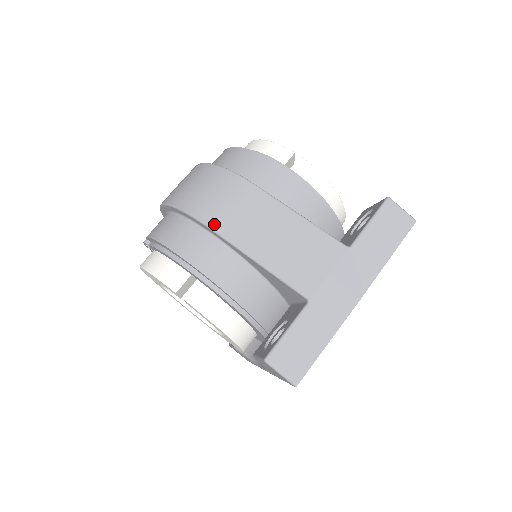
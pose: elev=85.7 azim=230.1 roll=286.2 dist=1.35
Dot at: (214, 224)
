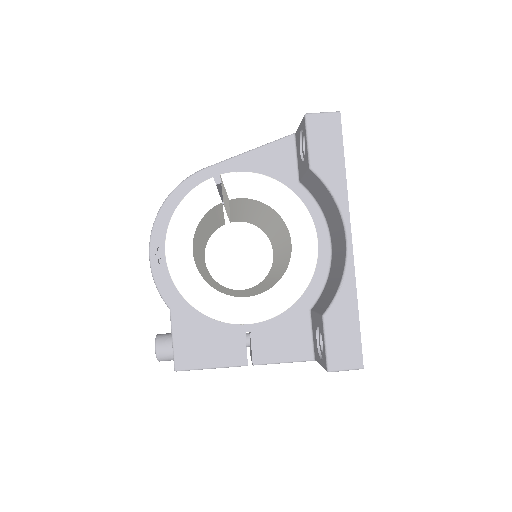
Dot at: (202, 170)
